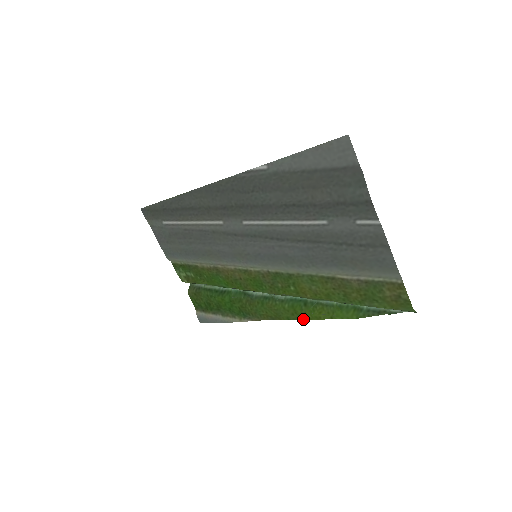
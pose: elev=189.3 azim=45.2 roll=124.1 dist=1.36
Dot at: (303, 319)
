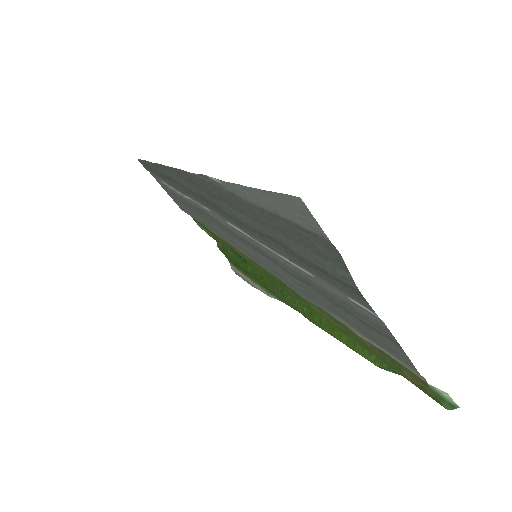
Dot at: (324, 330)
